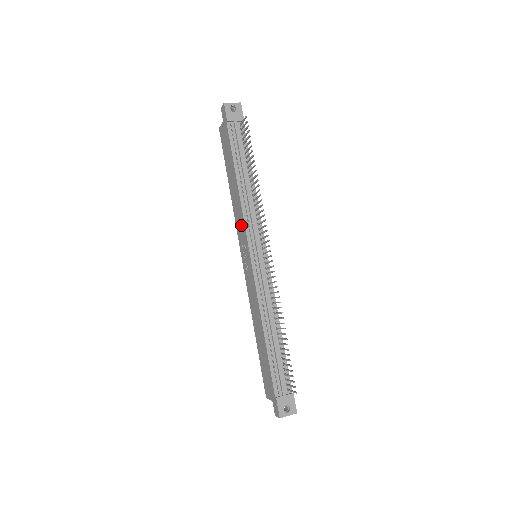
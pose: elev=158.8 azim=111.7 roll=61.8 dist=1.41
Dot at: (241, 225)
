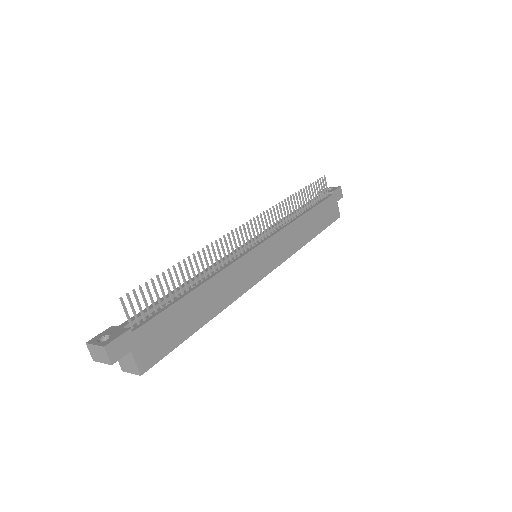
Dot at: occluded
